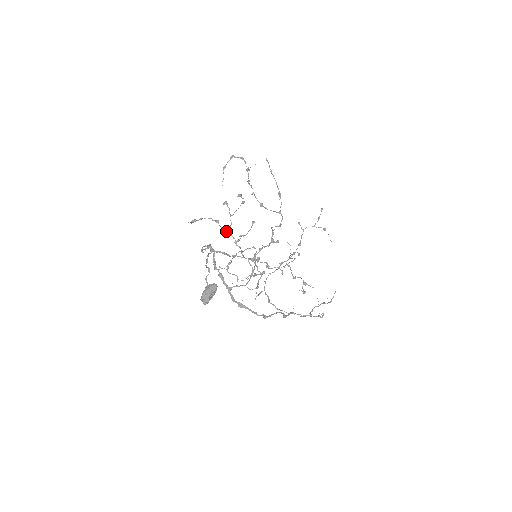
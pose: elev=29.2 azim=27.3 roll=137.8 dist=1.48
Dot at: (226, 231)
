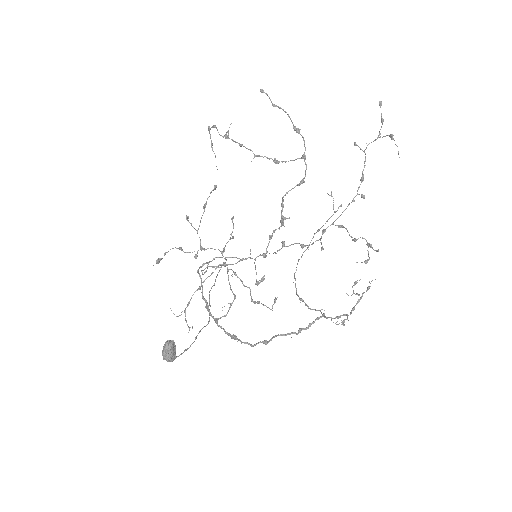
Dot at: occluded
